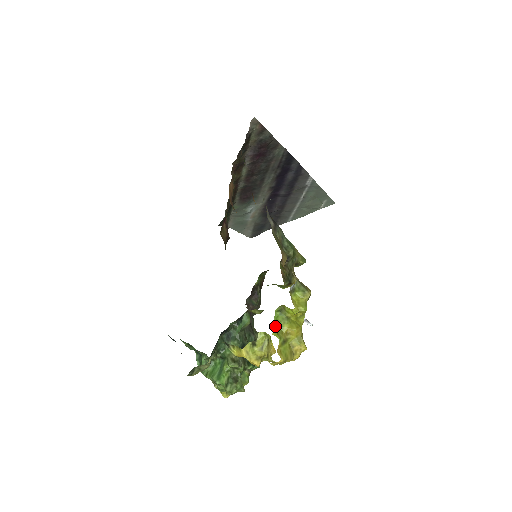
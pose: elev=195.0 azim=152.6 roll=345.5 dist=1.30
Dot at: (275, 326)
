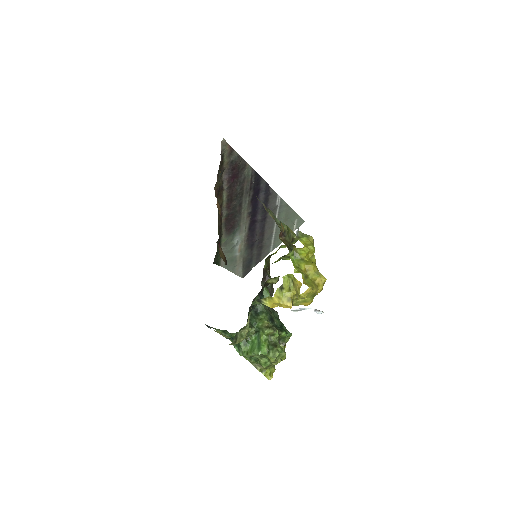
Dot at: (294, 266)
